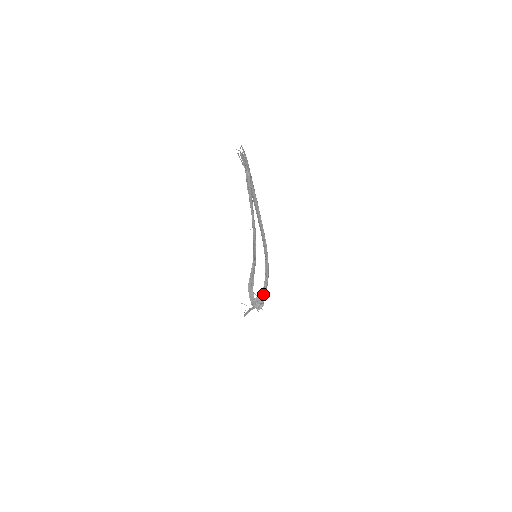
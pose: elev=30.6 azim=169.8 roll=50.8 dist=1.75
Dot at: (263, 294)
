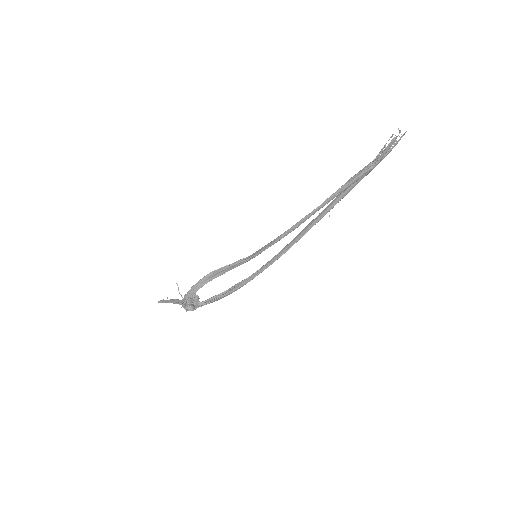
Dot at: (206, 301)
